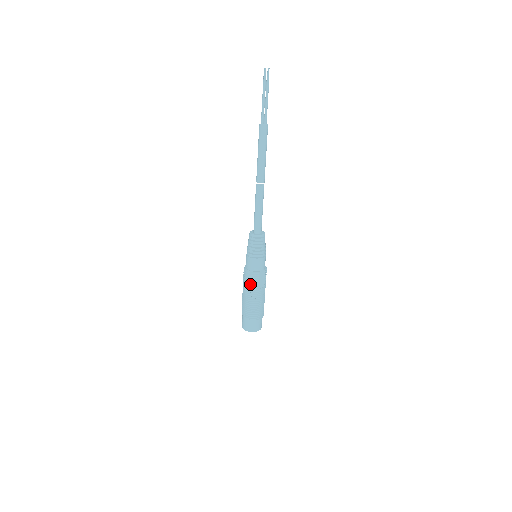
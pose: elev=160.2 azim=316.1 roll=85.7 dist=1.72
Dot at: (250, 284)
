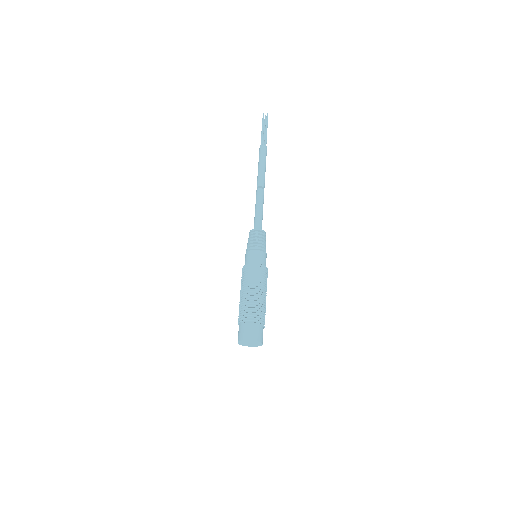
Dot at: (242, 280)
